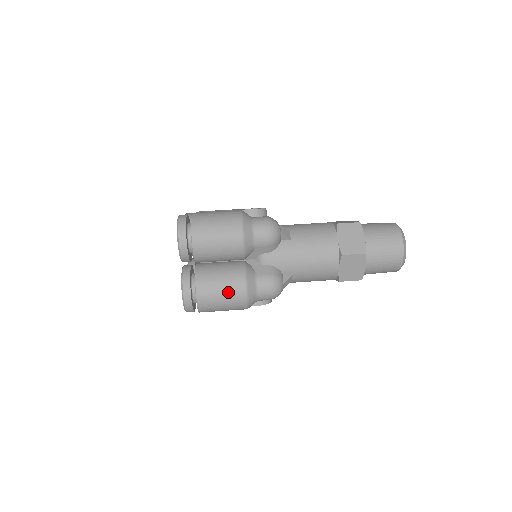
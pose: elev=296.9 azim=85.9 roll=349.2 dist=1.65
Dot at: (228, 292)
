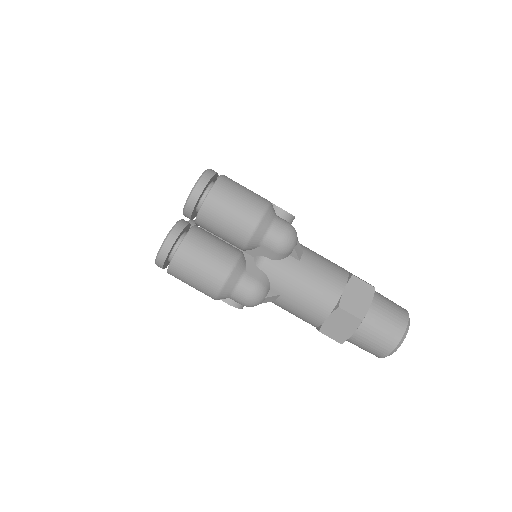
Dot at: (207, 270)
